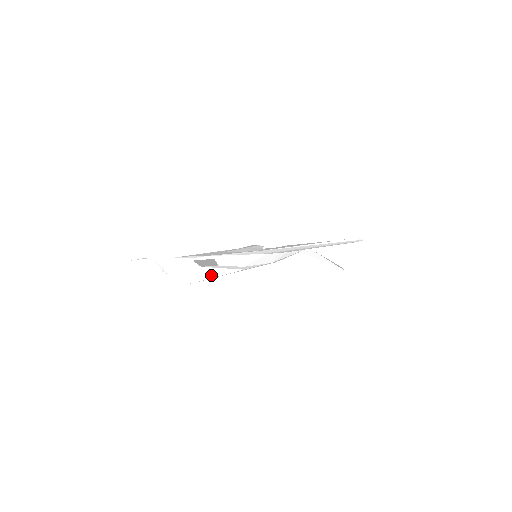
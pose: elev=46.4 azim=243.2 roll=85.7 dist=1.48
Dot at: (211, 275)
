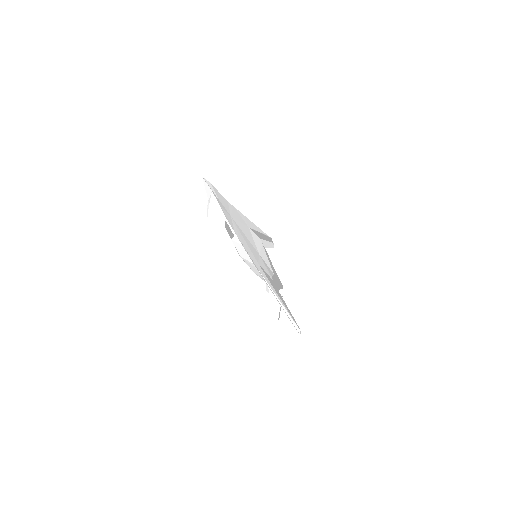
Dot at: (223, 235)
